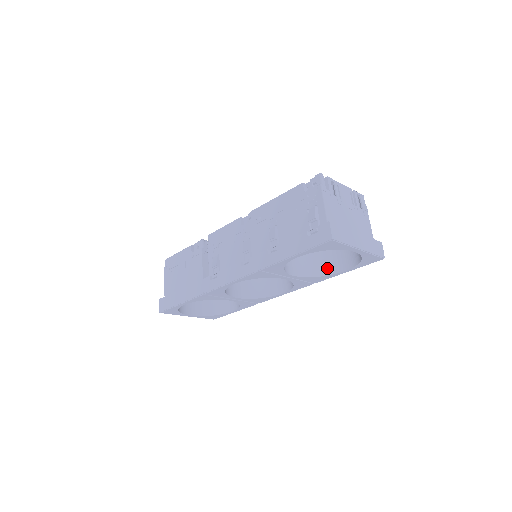
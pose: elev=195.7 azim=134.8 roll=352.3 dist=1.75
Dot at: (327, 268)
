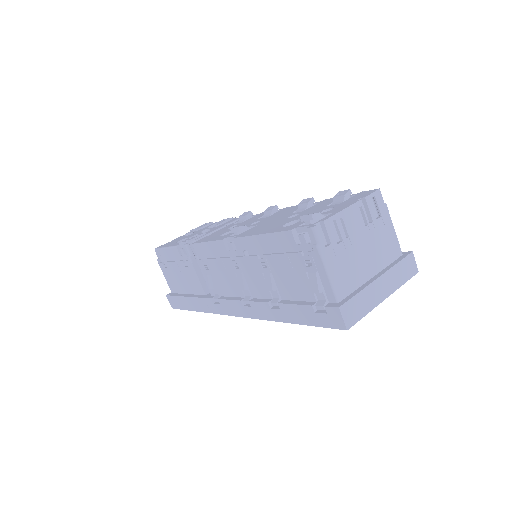
Dot at: occluded
